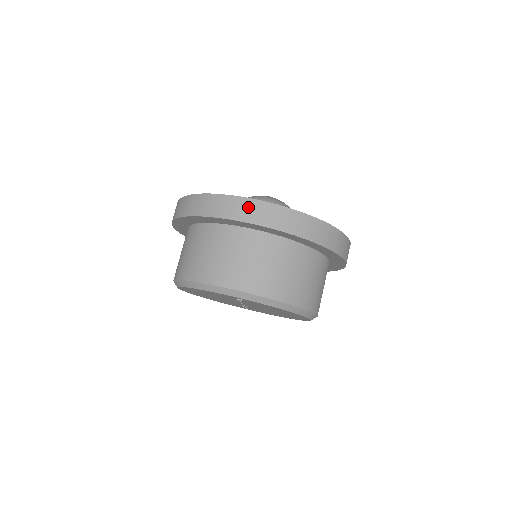
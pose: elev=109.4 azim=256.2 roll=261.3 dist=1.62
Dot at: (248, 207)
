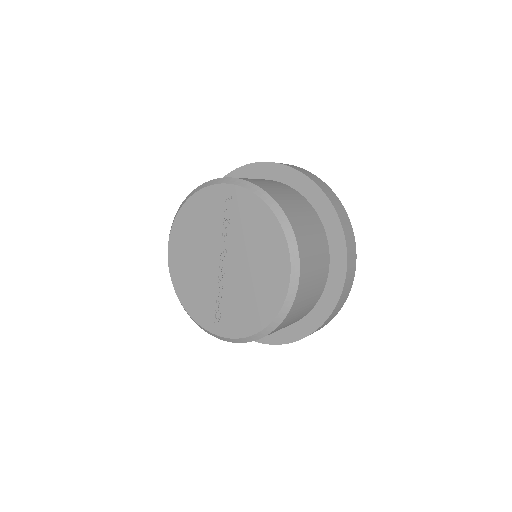
Dot at: occluded
